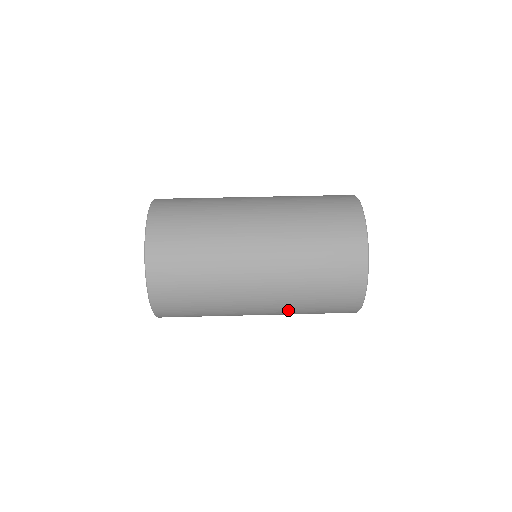
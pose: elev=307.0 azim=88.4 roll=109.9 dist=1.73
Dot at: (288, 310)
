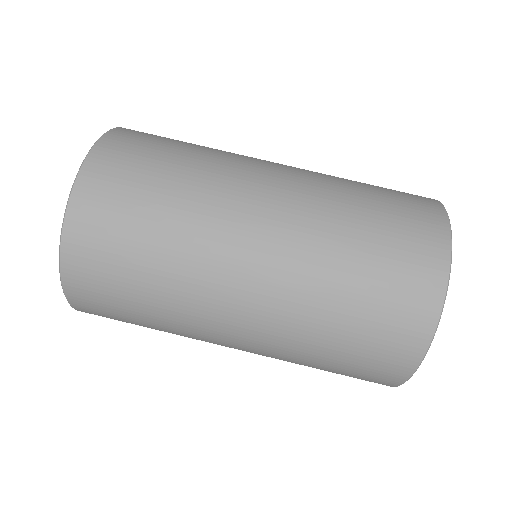
Dot at: (281, 358)
